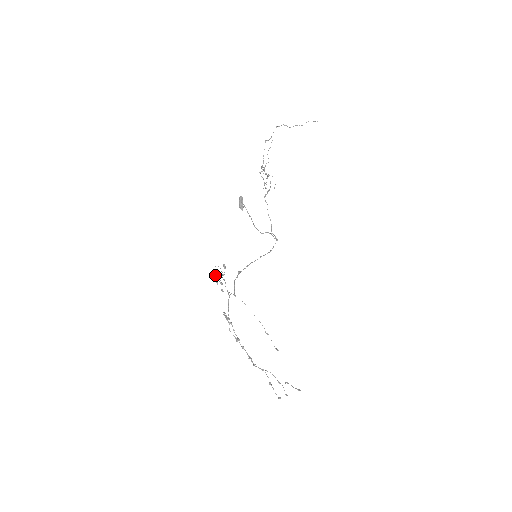
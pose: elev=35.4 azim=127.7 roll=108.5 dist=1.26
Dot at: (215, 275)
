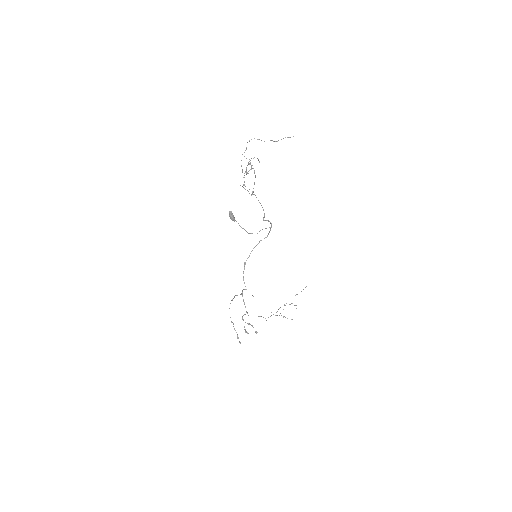
Dot at: occluded
